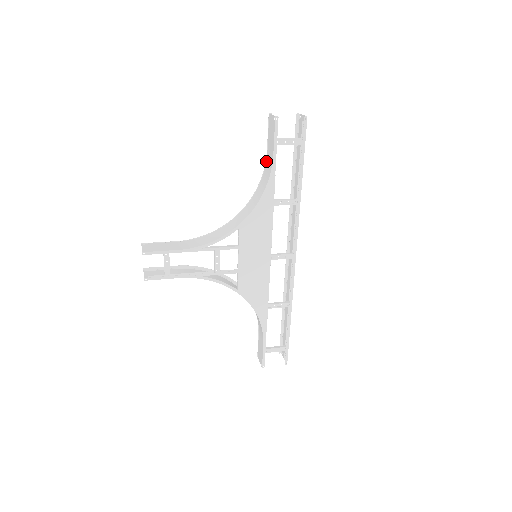
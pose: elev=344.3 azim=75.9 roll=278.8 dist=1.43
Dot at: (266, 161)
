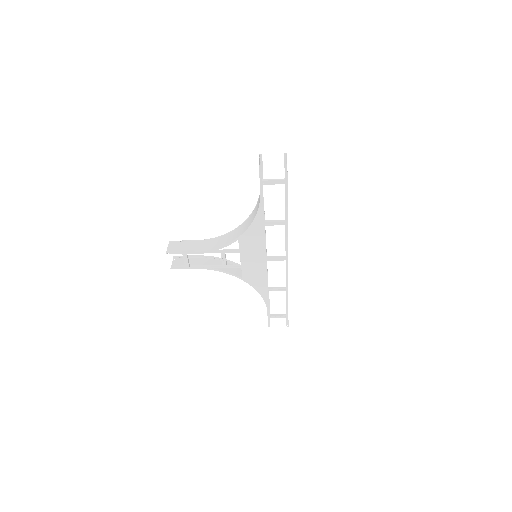
Dot at: occluded
